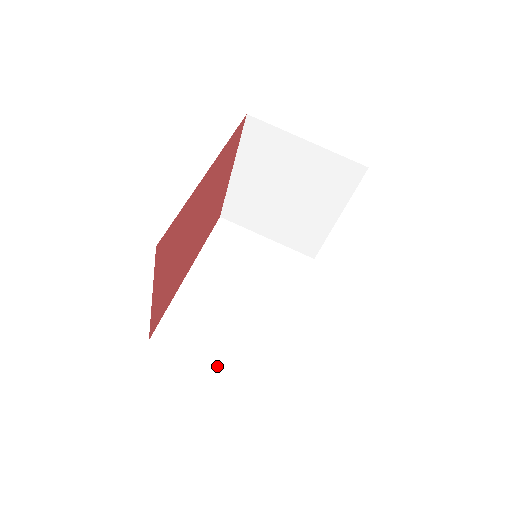
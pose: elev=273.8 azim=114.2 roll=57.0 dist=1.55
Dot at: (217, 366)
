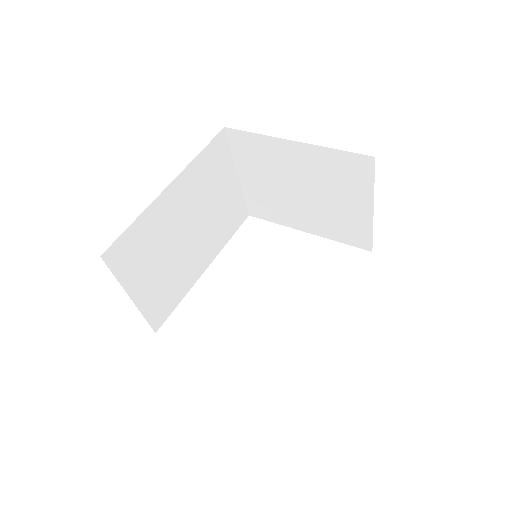
Dot at: (139, 301)
